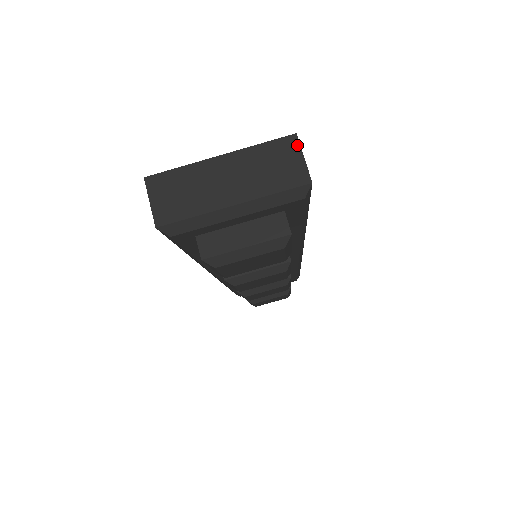
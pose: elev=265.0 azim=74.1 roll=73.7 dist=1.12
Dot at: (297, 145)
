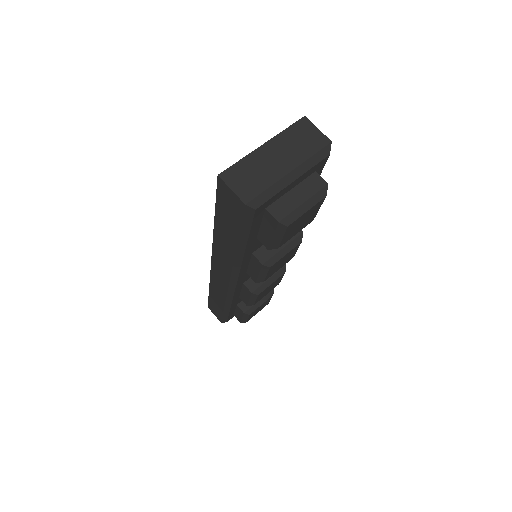
Dot at: (309, 123)
